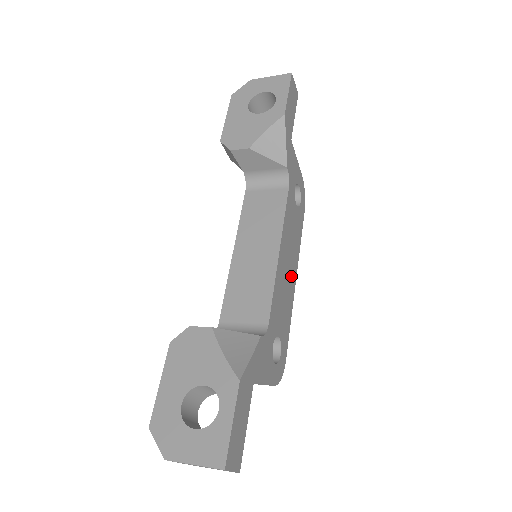
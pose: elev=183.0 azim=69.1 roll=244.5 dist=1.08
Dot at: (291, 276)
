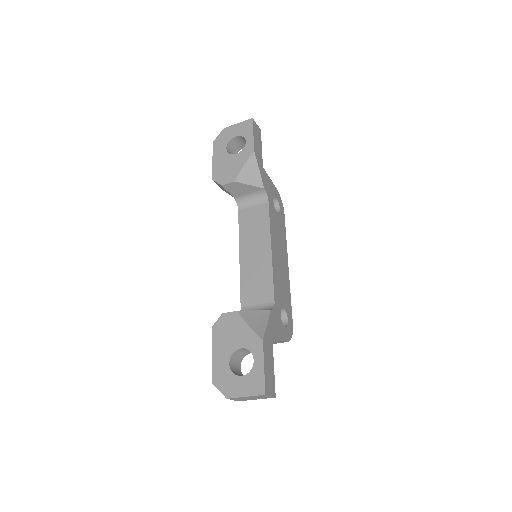
Dot at: (284, 264)
